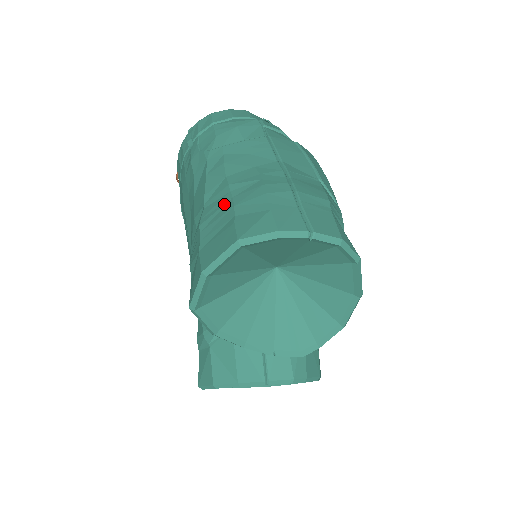
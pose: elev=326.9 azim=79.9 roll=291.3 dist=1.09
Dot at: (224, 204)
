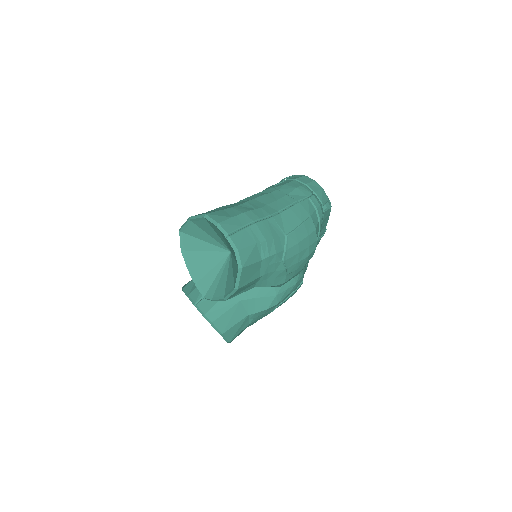
Dot at: (233, 205)
